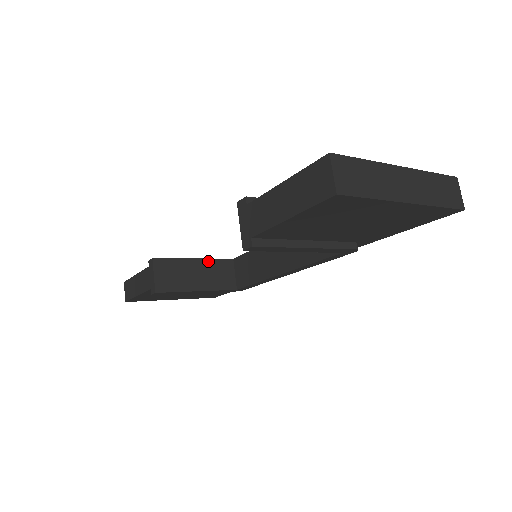
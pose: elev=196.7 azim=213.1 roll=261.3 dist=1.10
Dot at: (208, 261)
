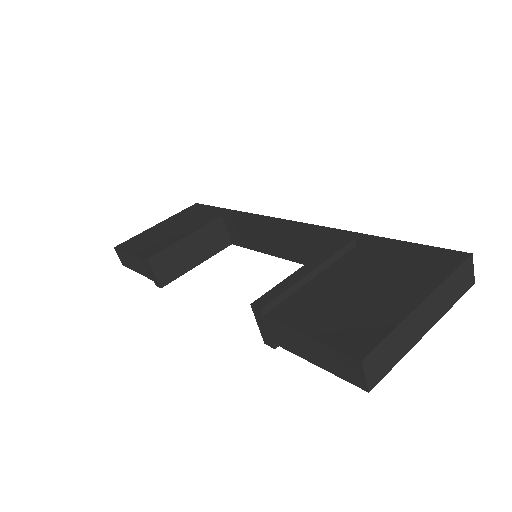
Dot at: (199, 232)
